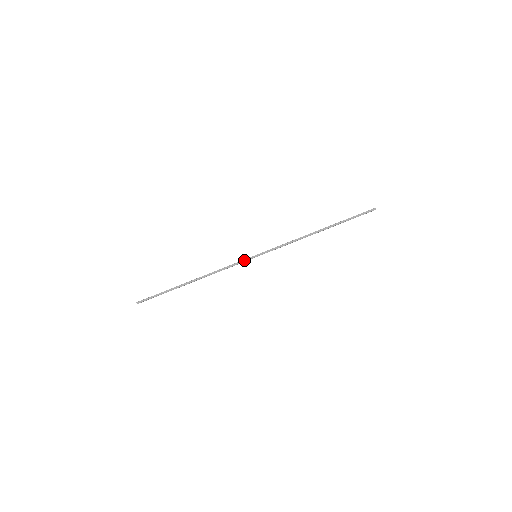
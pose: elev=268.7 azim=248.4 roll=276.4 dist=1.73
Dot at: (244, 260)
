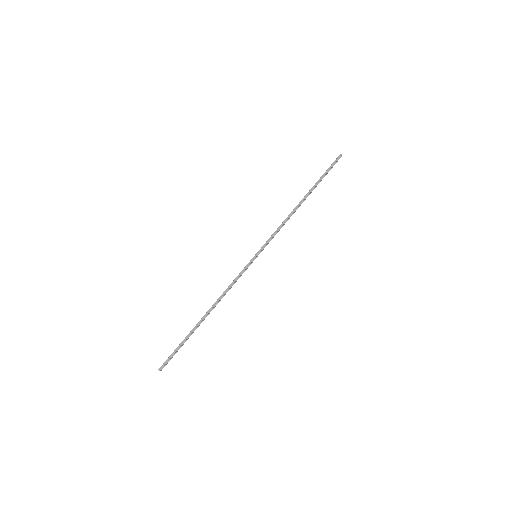
Dot at: (246, 266)
